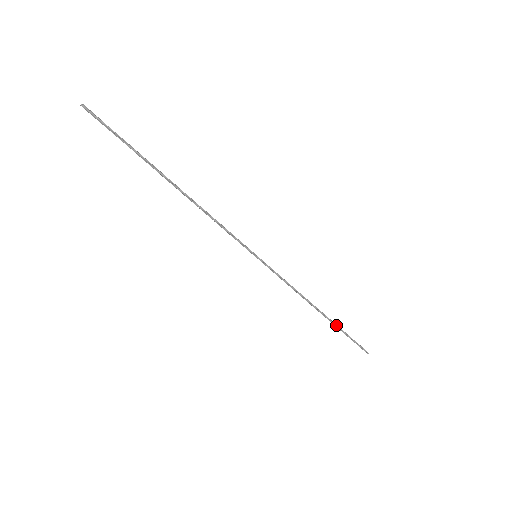
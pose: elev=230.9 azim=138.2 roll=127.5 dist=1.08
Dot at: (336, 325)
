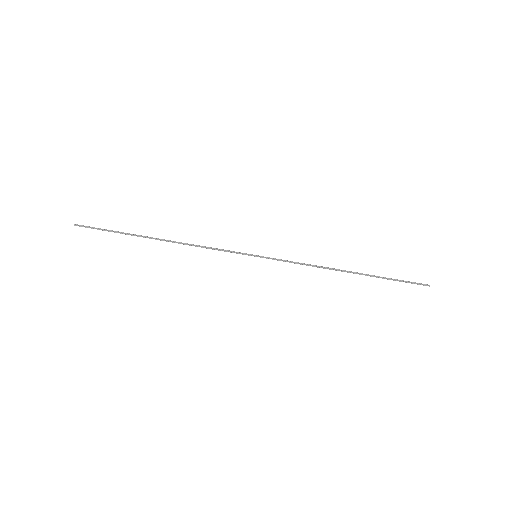
Dot at: (373, 276)
